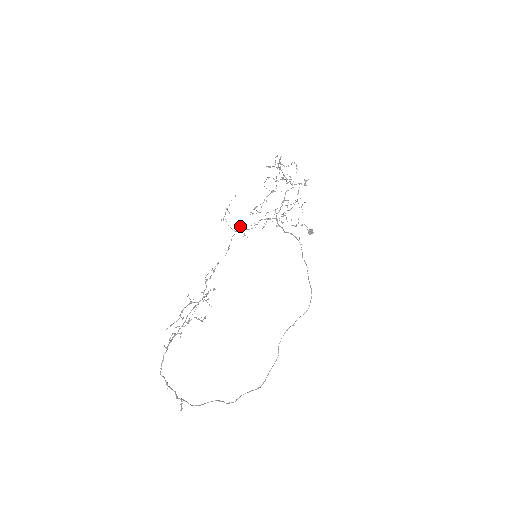
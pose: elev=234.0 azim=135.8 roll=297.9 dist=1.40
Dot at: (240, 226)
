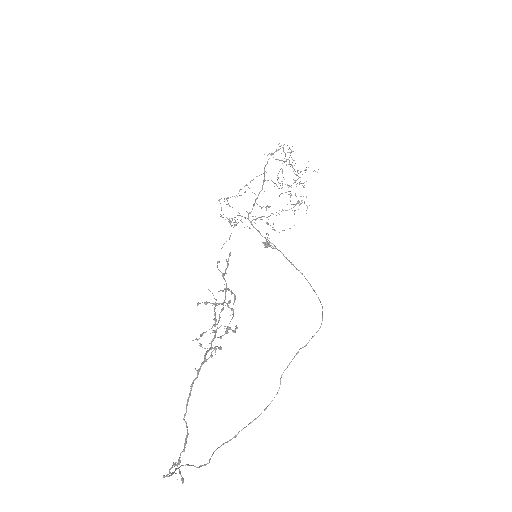
Dot at: (221, 216)
